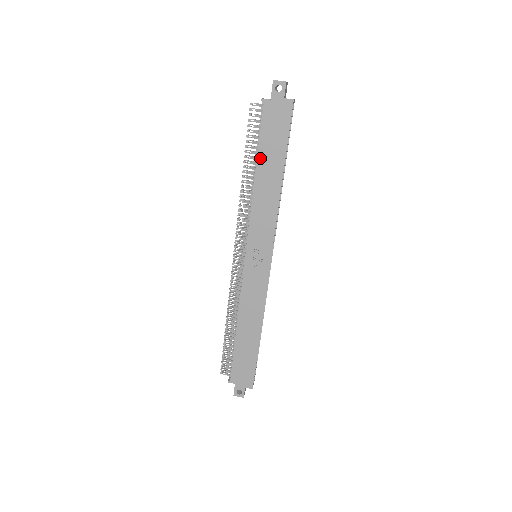
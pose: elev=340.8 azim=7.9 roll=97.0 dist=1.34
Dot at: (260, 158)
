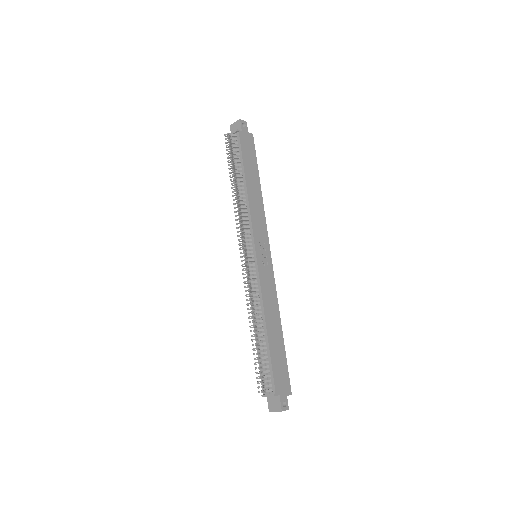
Dot at: (246, 171)
